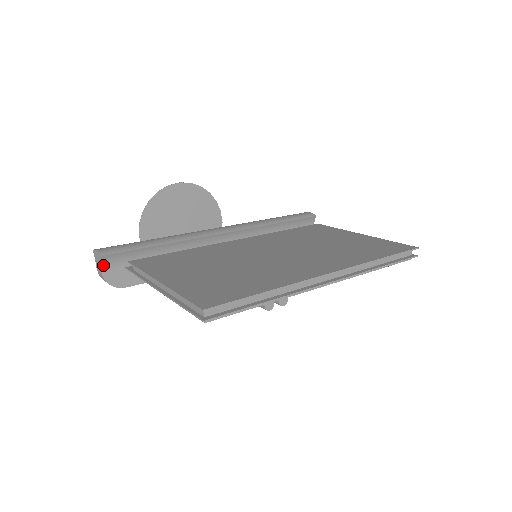
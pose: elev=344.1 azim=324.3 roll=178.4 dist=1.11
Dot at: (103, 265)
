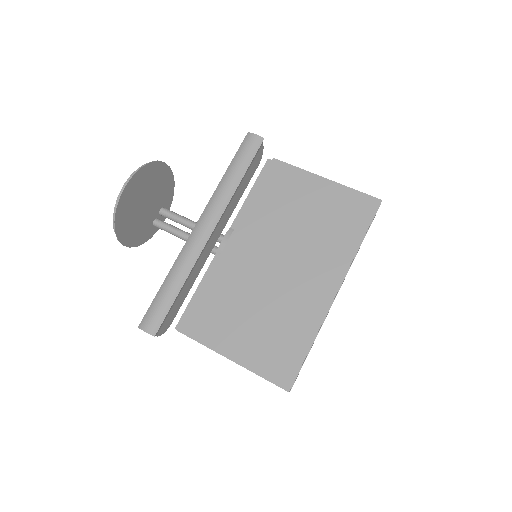
Dot at: (156, 334)
